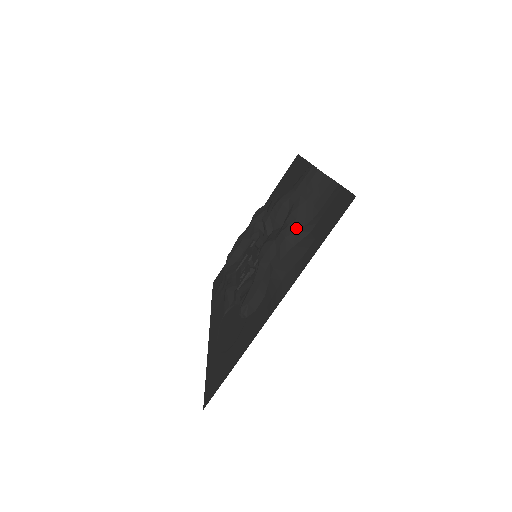
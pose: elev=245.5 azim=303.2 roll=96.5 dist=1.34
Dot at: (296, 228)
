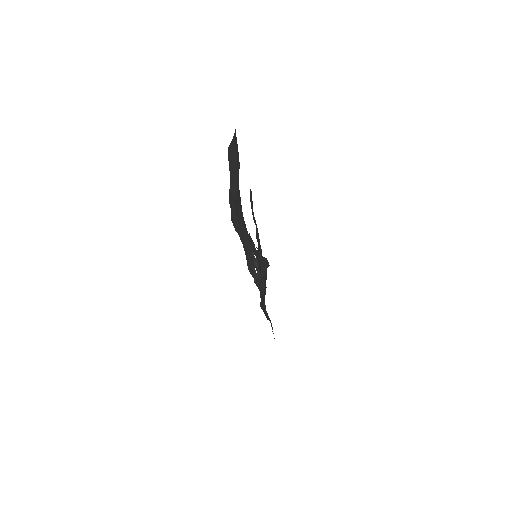
Dot at: (234, 179)
